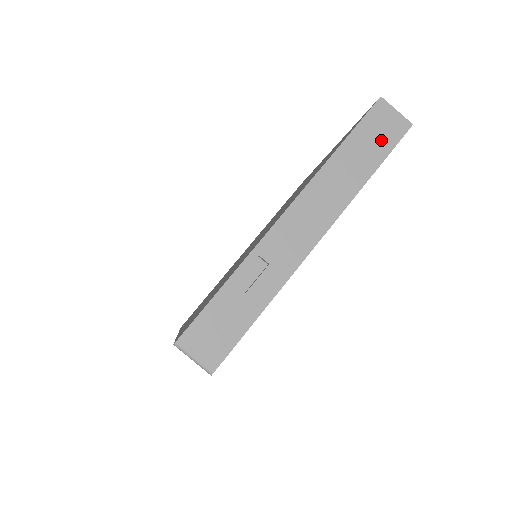
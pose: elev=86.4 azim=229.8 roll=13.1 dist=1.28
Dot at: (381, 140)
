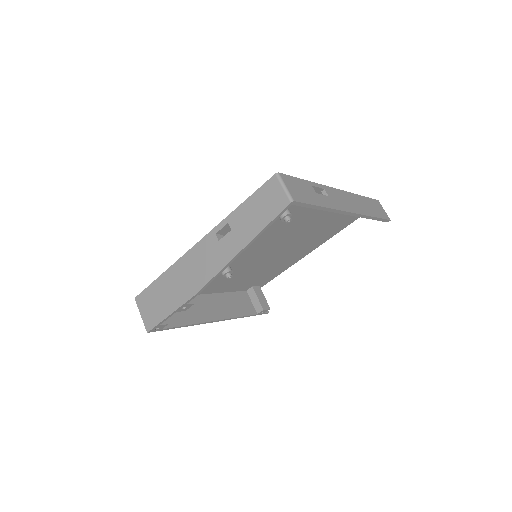
Dot at: (378, 211)
